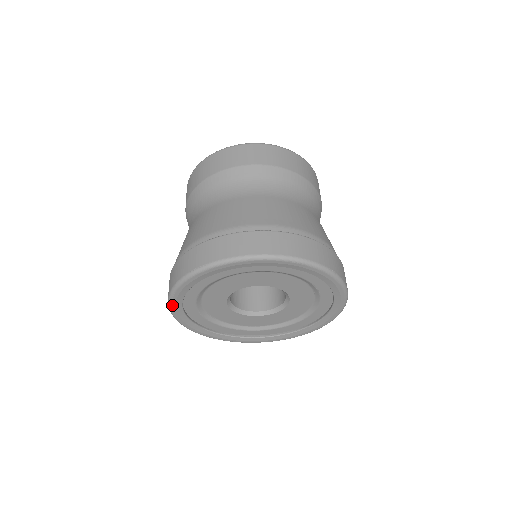
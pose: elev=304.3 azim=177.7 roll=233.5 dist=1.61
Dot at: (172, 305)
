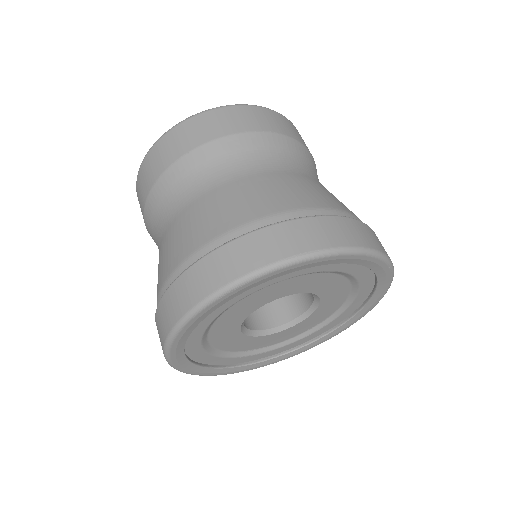
Dot at: (204, 375)
